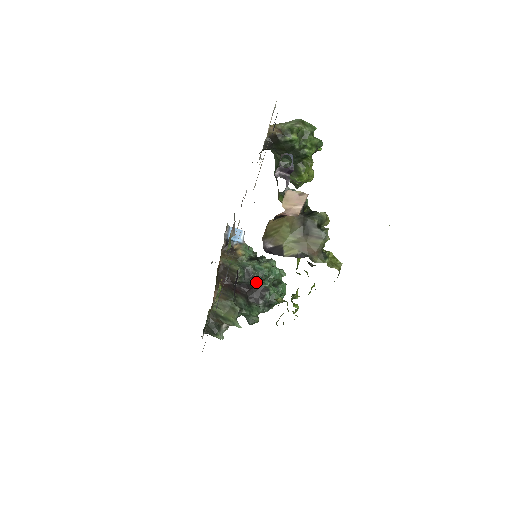
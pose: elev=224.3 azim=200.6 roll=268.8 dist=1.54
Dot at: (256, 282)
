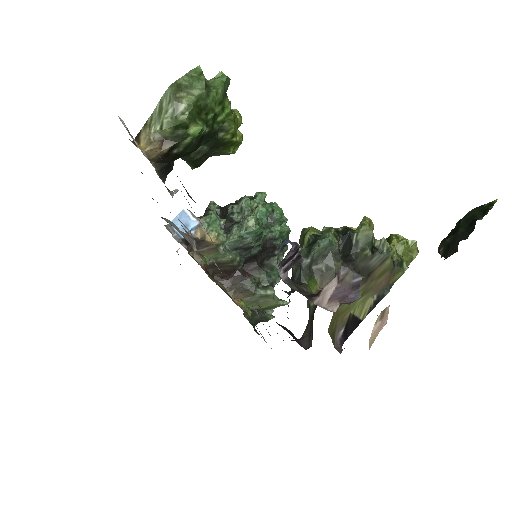
Dot at: (258, 248)
